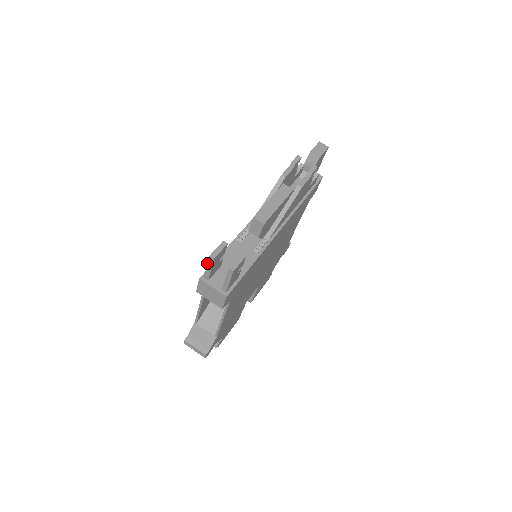
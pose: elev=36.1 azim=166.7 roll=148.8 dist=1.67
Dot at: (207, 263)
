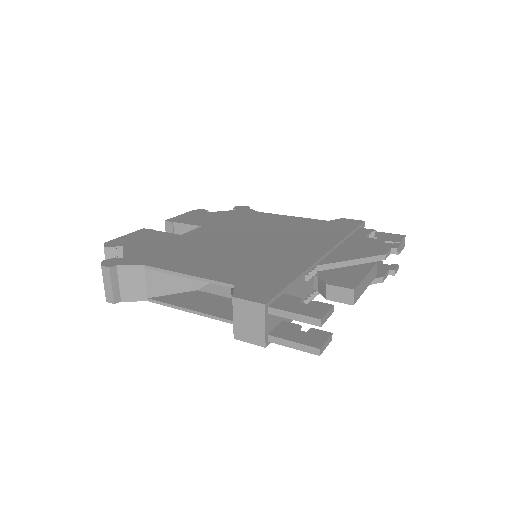
Dot at: (303, 314)
